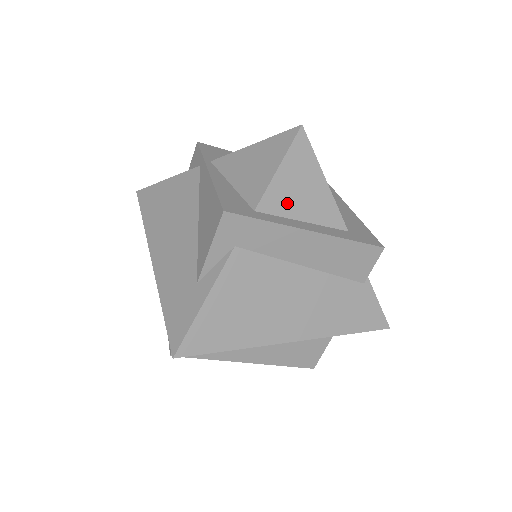
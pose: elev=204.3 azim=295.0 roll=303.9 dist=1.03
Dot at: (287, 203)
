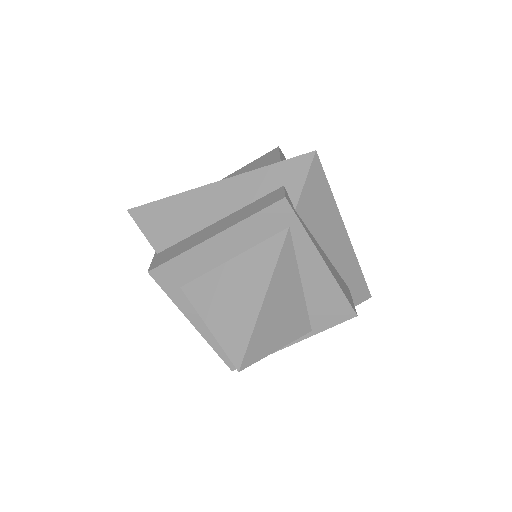
Dot at: occluded
